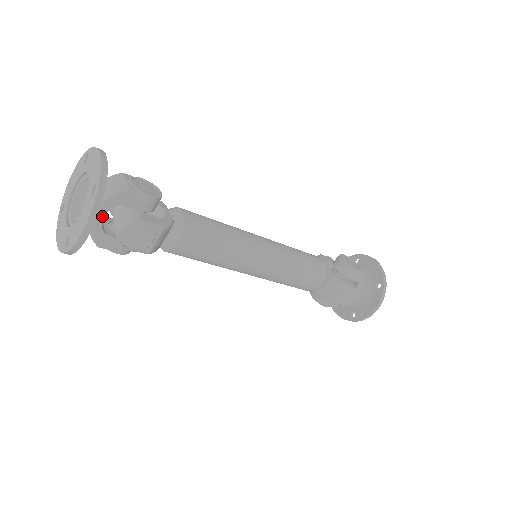
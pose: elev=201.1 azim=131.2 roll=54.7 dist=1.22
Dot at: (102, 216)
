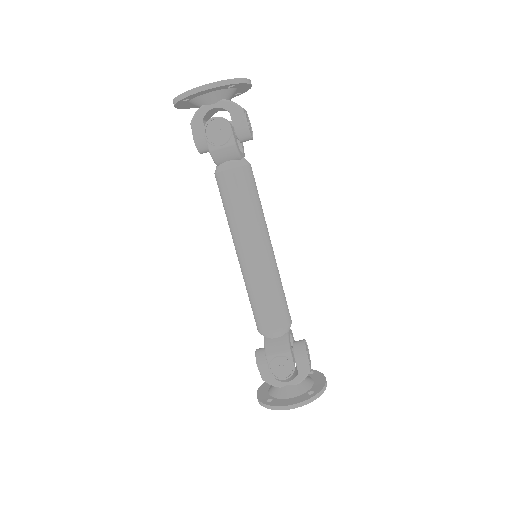
Dot at: (214, 107)
